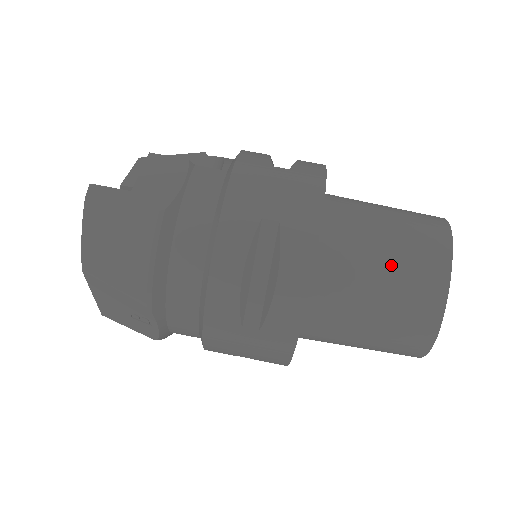
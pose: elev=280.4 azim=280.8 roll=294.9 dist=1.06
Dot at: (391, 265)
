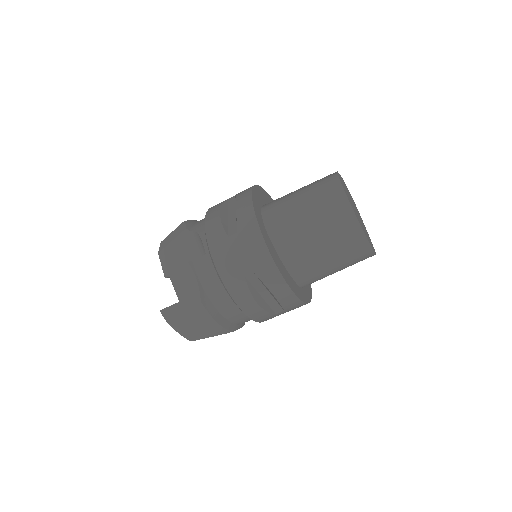
Dot at: (324, 239)
